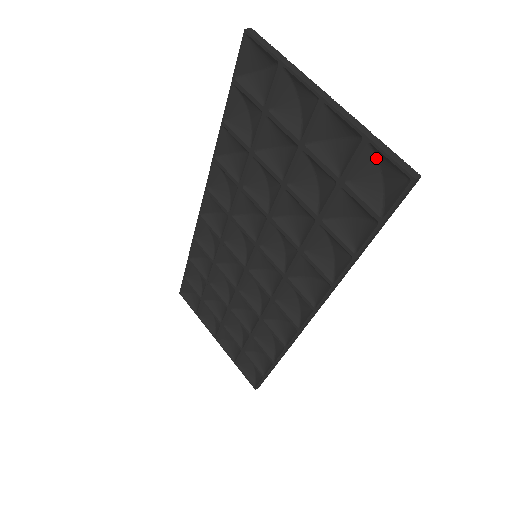
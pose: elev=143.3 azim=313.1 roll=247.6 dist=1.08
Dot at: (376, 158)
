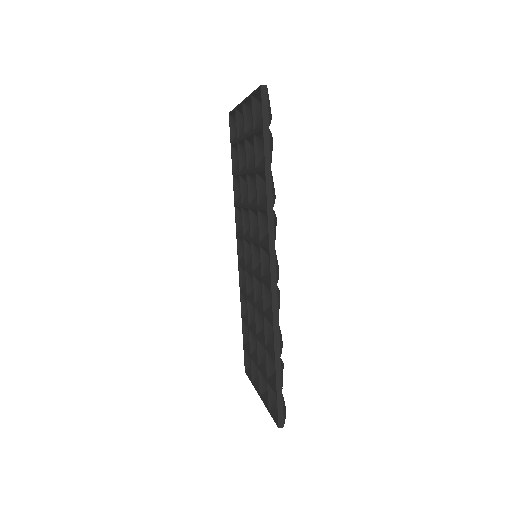
Dot at: (259, 103)
